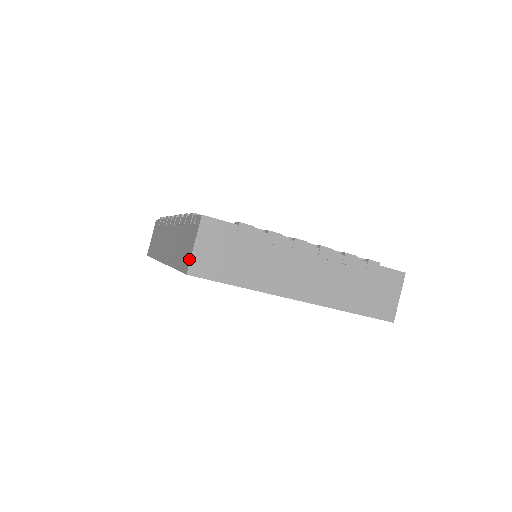
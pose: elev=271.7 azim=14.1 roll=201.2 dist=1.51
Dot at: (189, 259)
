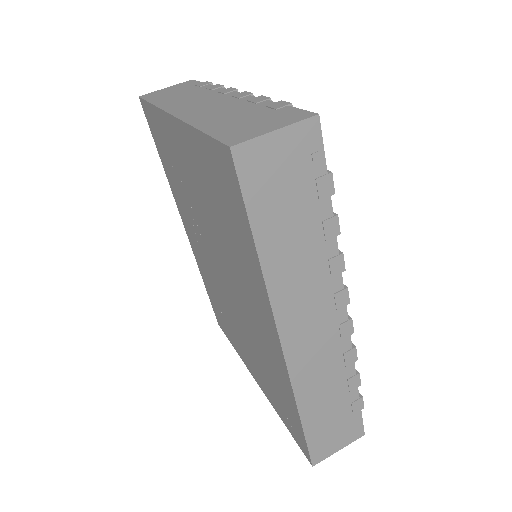
Dot at: occluded
